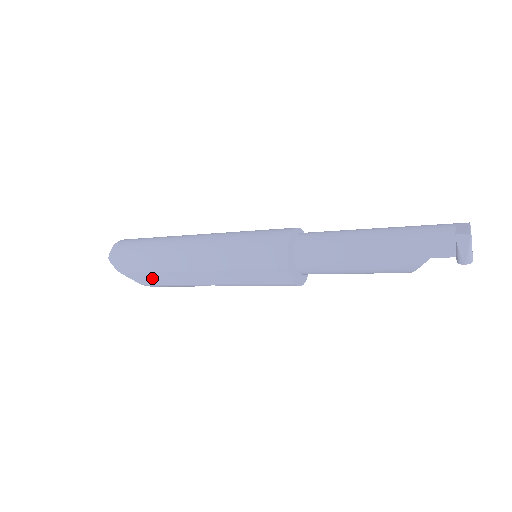
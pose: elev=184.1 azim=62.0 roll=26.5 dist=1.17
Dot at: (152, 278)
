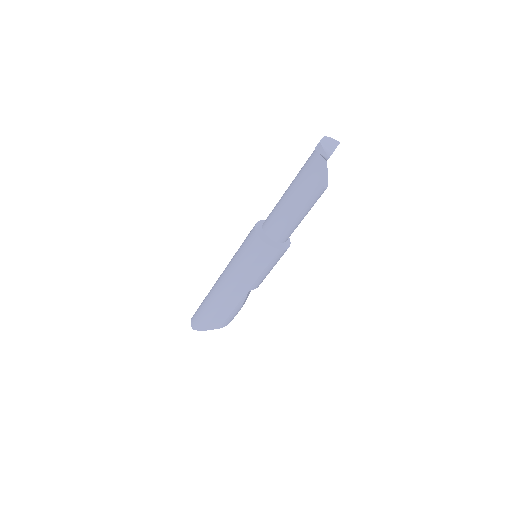
Dot at: (219, 318)
